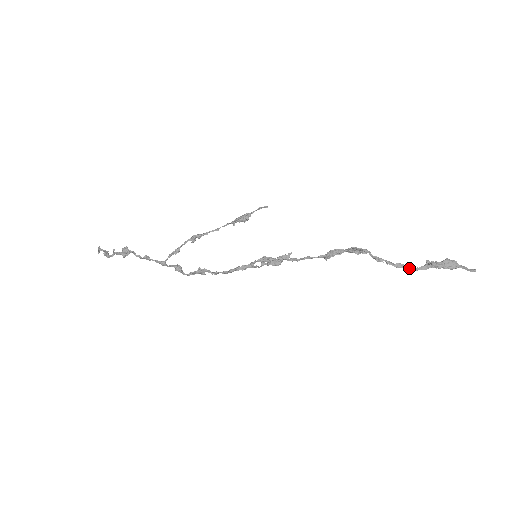
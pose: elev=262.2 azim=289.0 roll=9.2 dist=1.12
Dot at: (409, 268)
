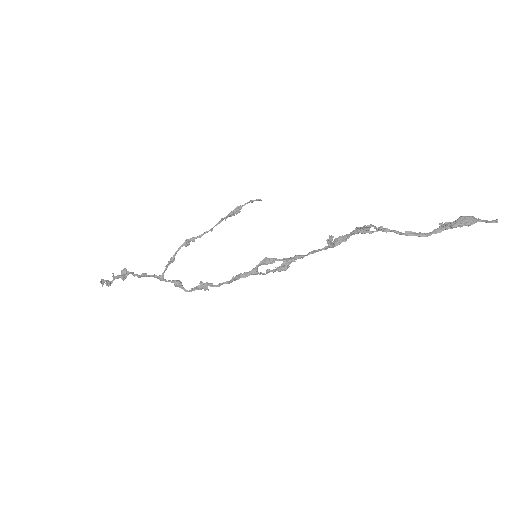
Dot at: (421, 234)
